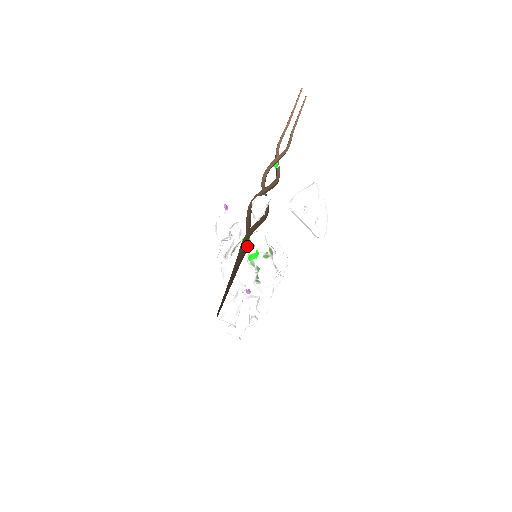
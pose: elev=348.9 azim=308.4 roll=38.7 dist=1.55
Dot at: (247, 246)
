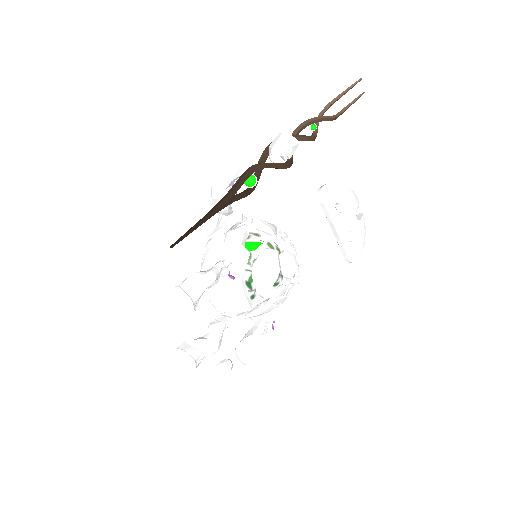
Dot at: (249, 192)
